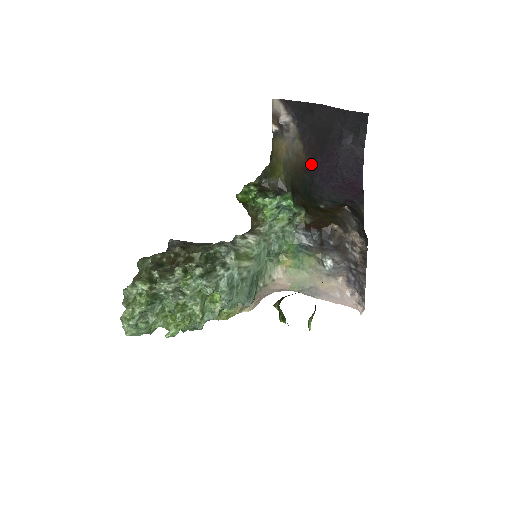
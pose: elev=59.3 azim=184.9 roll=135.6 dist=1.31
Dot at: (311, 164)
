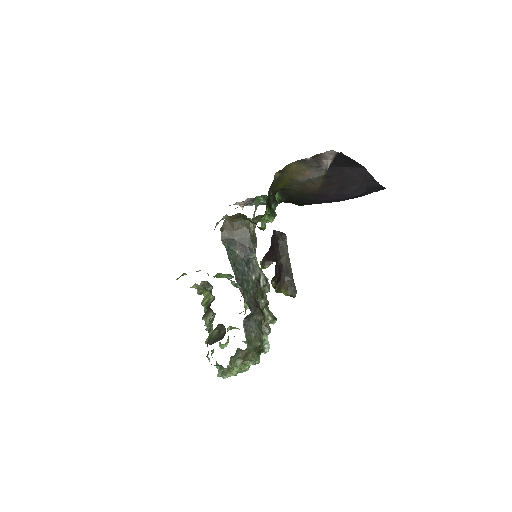
Dot at: (322, 194)
